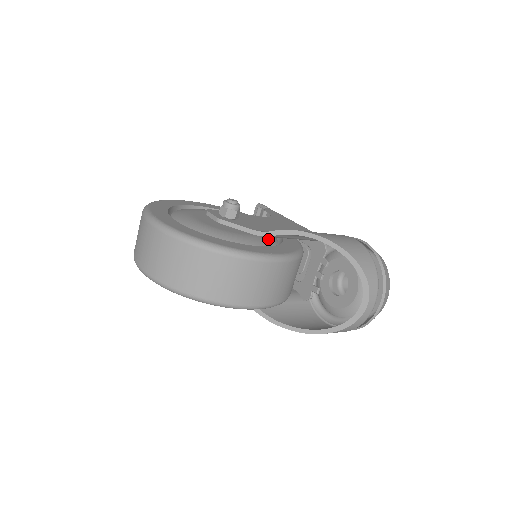
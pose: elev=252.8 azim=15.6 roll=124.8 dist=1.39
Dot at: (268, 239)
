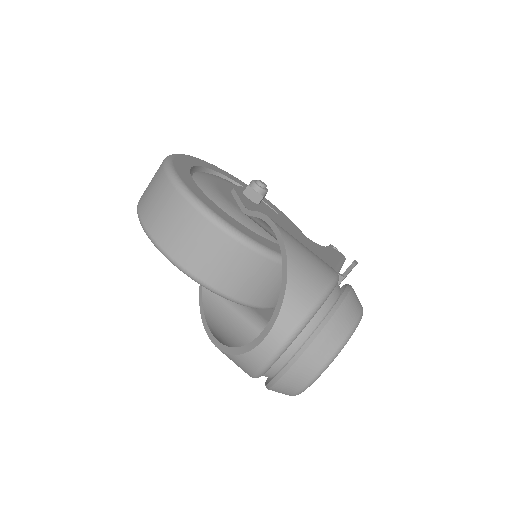
Dot at: (256, 227)
